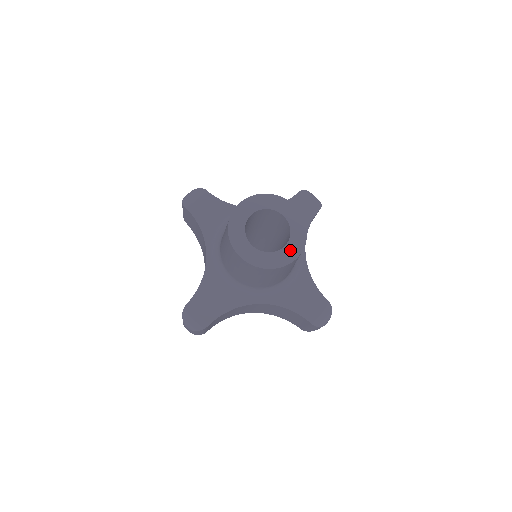
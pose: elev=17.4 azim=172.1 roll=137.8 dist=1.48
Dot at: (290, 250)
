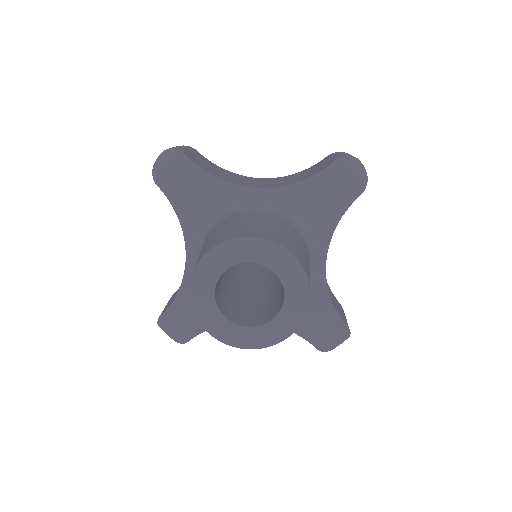
Dot at: (279, 326)
